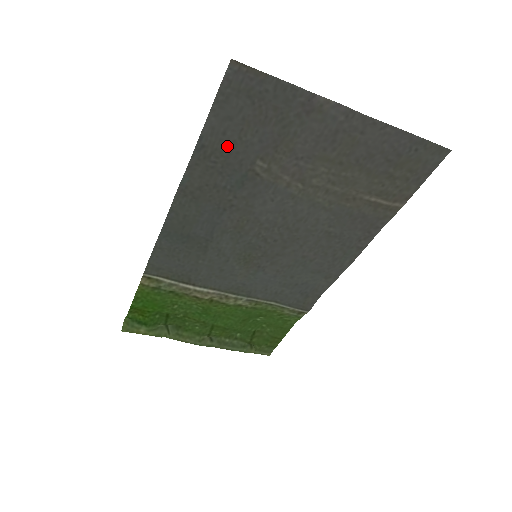
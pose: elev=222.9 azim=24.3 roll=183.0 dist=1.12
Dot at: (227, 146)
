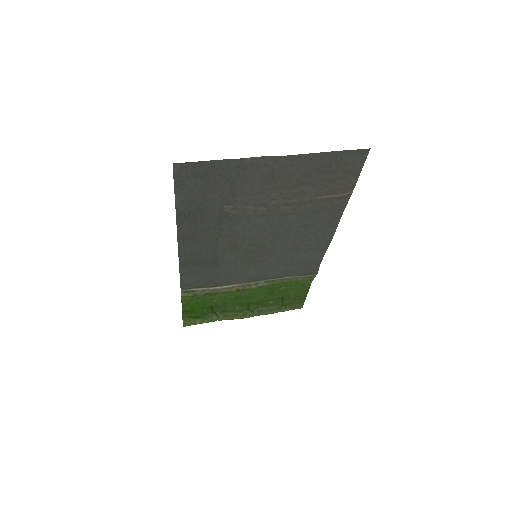
Dot at: (198, 206)
